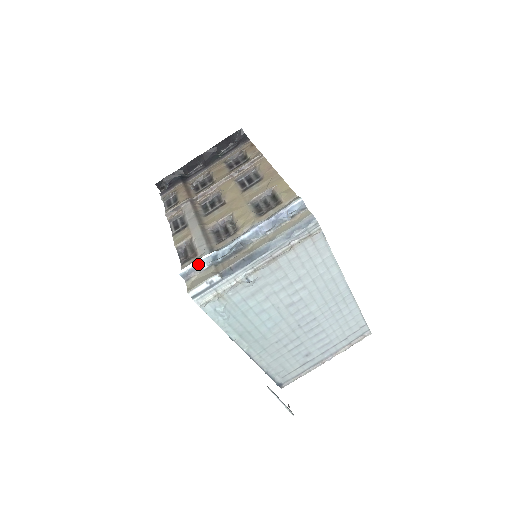
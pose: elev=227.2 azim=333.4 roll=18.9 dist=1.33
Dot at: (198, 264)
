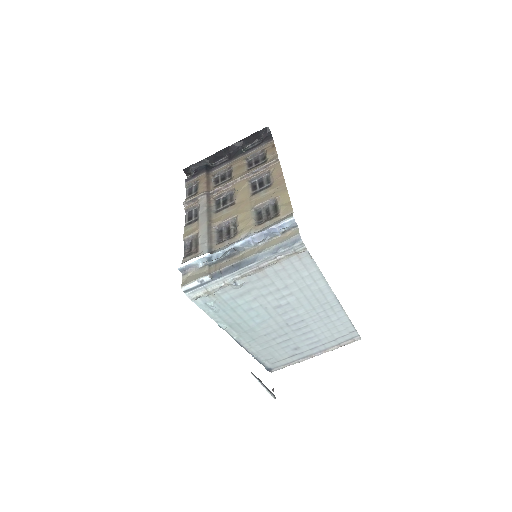
Dot at: (194, 262)
